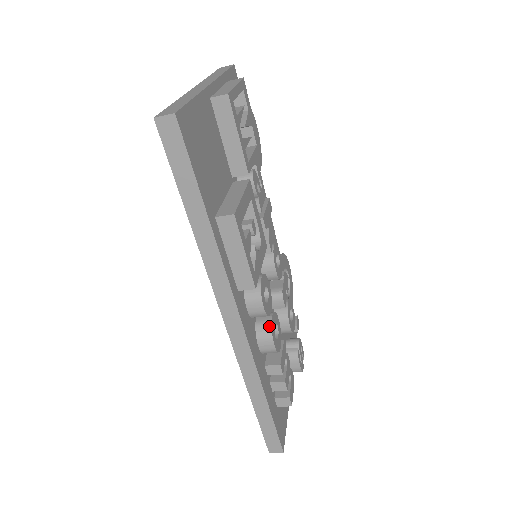
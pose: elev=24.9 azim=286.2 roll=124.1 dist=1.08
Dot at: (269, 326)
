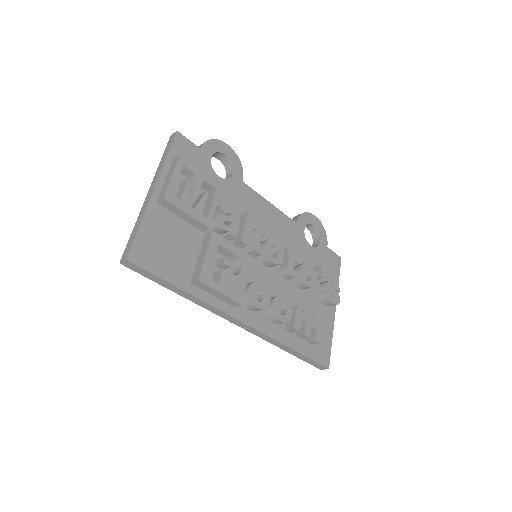
Dot at: (272, 311)
